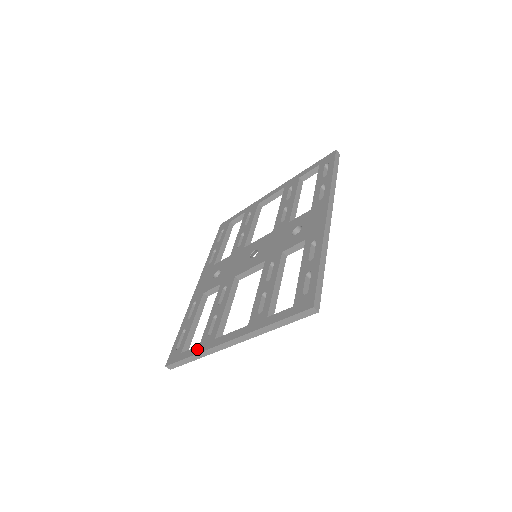
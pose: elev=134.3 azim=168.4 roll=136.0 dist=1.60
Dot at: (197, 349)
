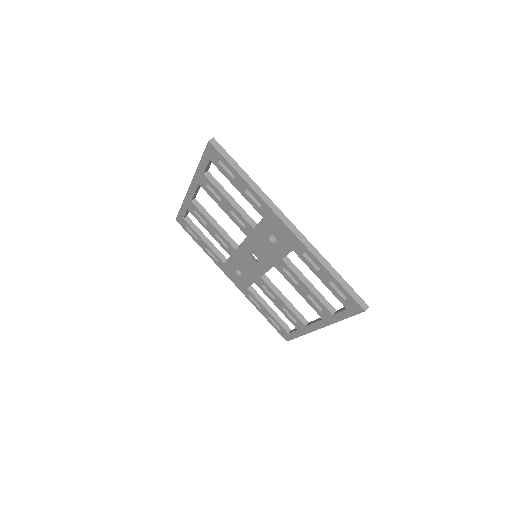
Dot at: (299, 333)
